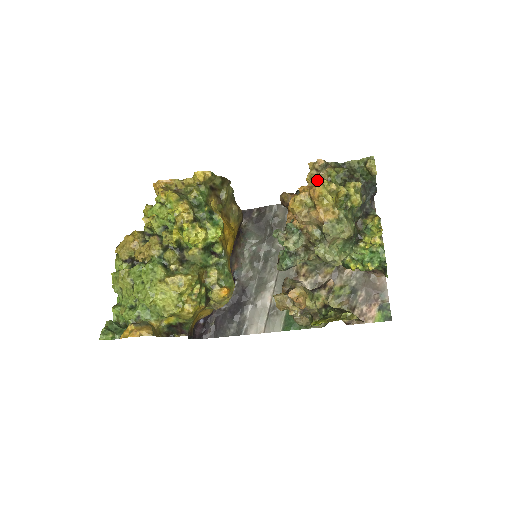
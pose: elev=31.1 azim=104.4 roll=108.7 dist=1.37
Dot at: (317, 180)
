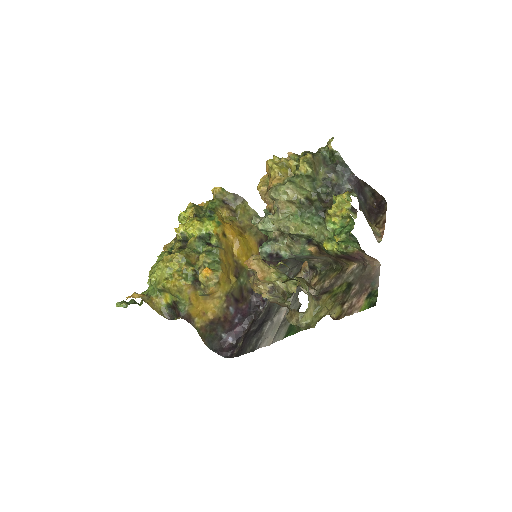
Dot at: occluded
